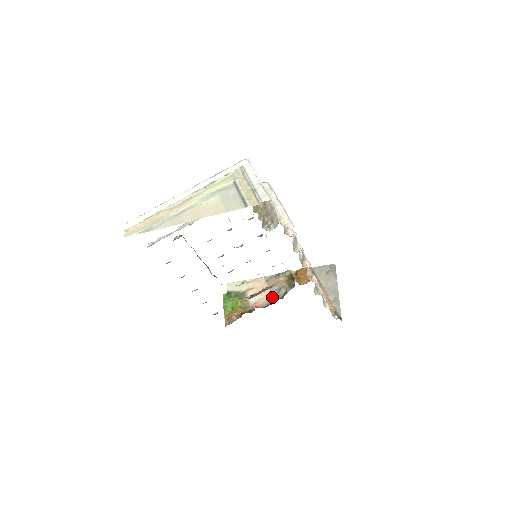
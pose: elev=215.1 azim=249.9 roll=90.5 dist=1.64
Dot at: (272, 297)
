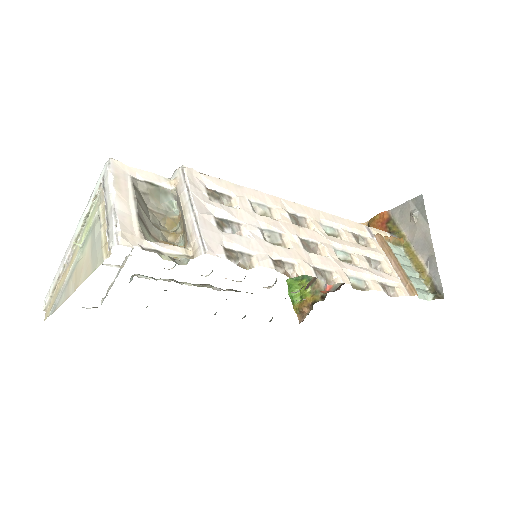
Dot at: occluded
